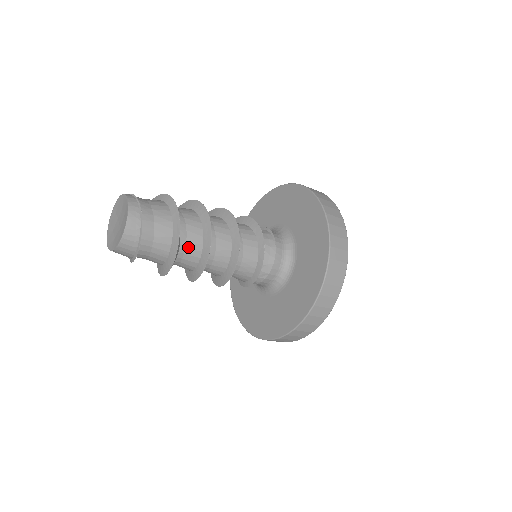
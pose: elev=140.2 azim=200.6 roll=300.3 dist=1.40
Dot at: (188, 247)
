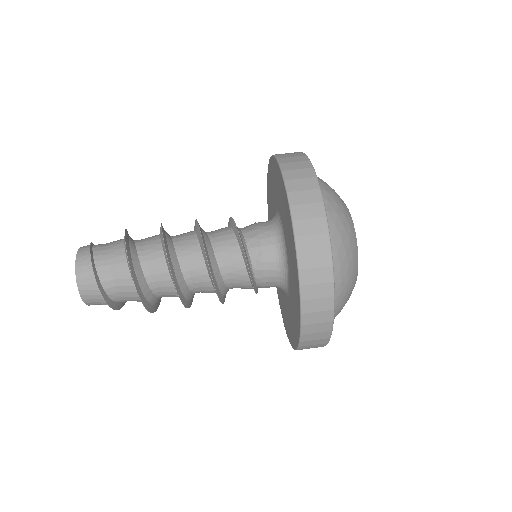
Dot at: (147, 253)
